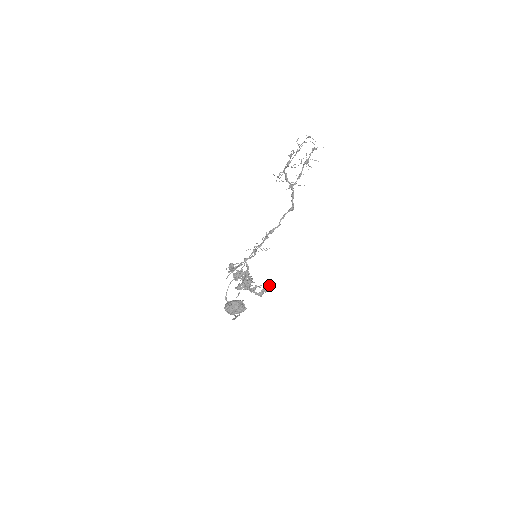
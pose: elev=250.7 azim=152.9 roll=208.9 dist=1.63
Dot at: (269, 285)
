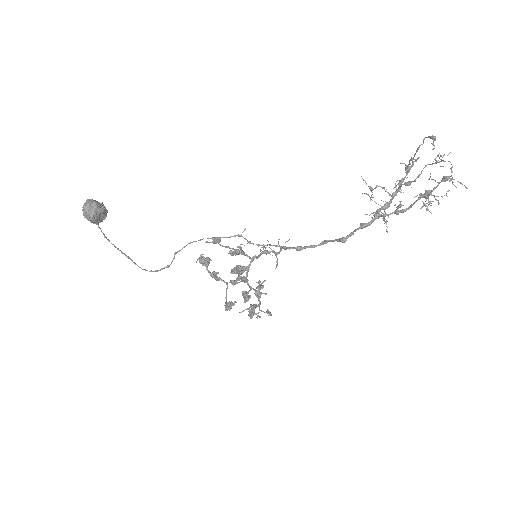
Dot at: (235, 301)
